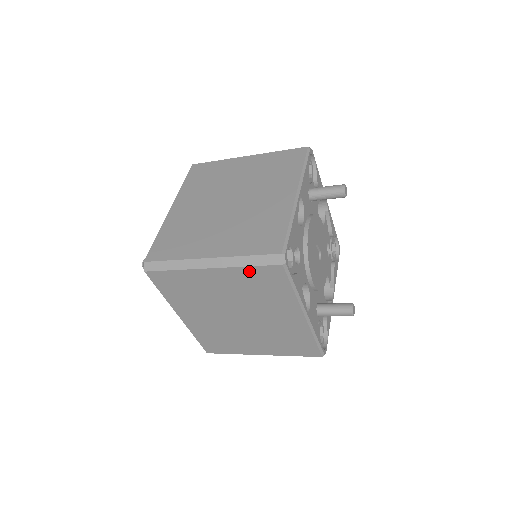
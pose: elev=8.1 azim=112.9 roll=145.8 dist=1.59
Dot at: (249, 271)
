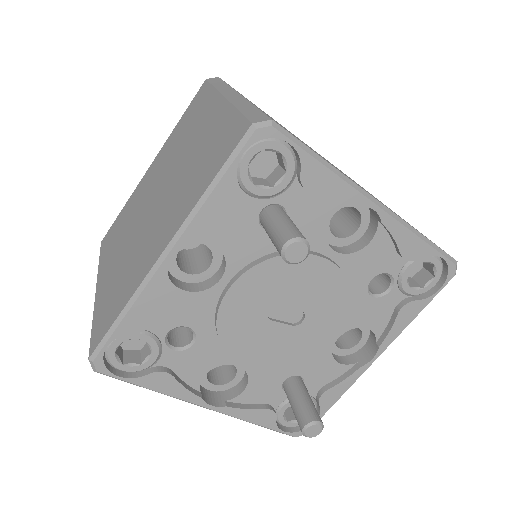
Dot at: occluded
